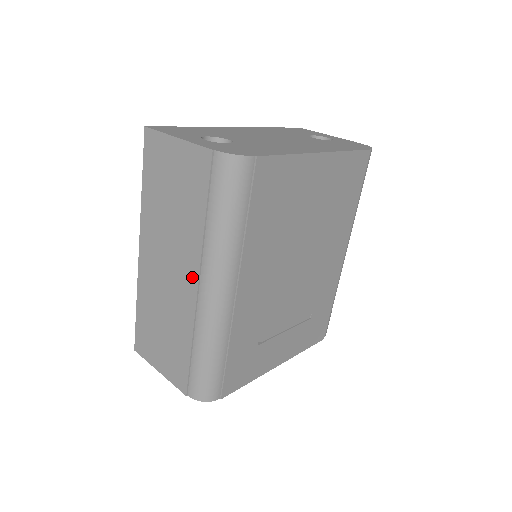
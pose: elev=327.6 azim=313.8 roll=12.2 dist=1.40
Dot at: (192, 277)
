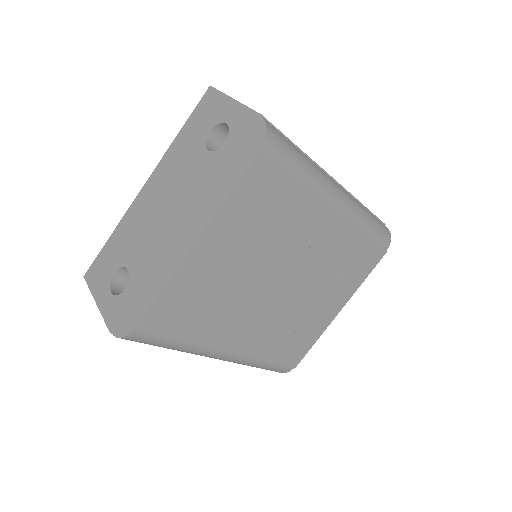
Dot at: occluded
